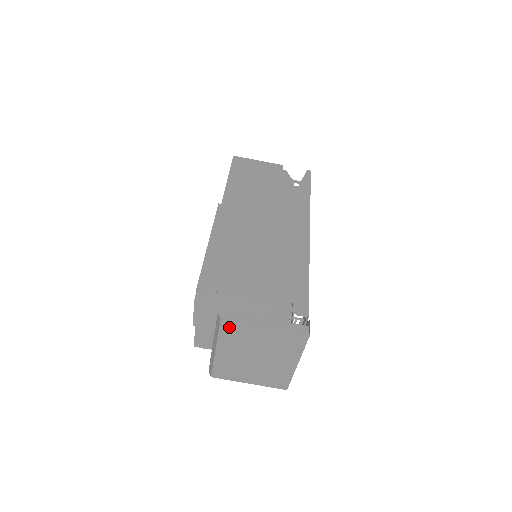
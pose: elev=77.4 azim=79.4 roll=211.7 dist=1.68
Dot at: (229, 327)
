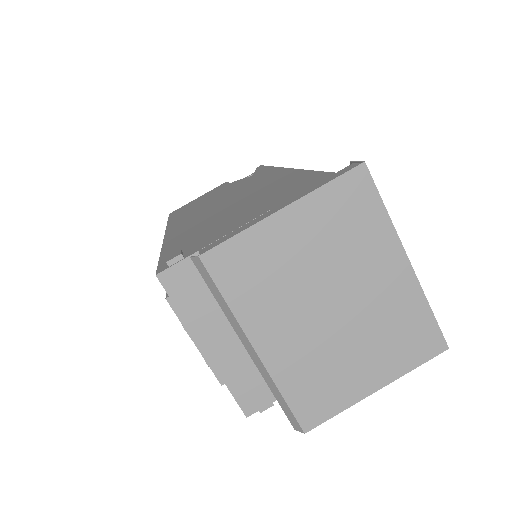
Dot at: (228, 266)
